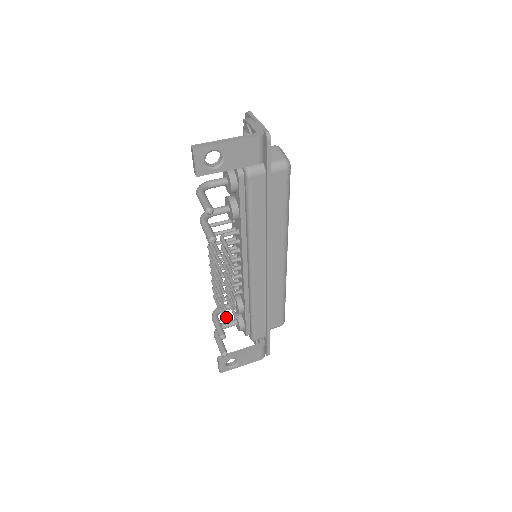
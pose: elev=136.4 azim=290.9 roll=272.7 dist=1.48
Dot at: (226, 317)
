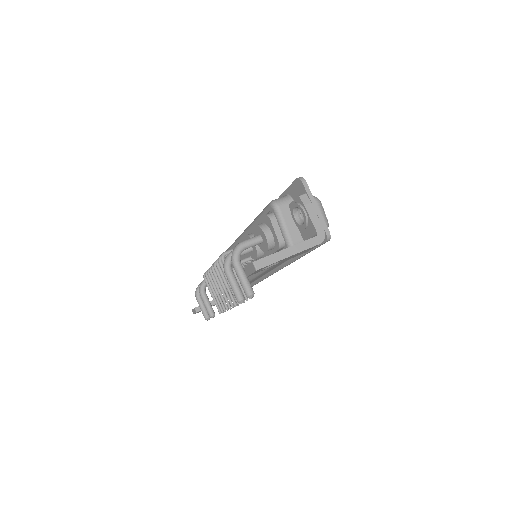
Dot at: (223, 312)
